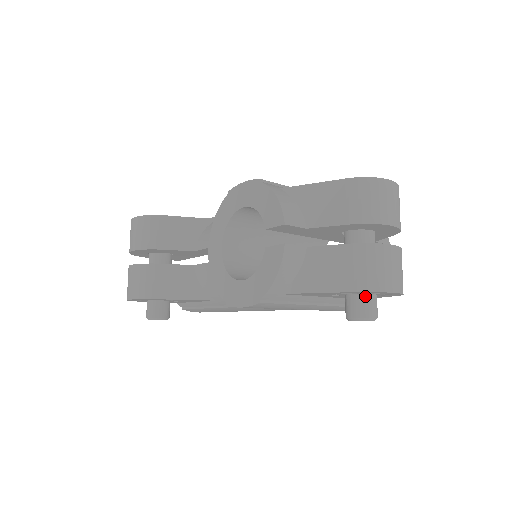
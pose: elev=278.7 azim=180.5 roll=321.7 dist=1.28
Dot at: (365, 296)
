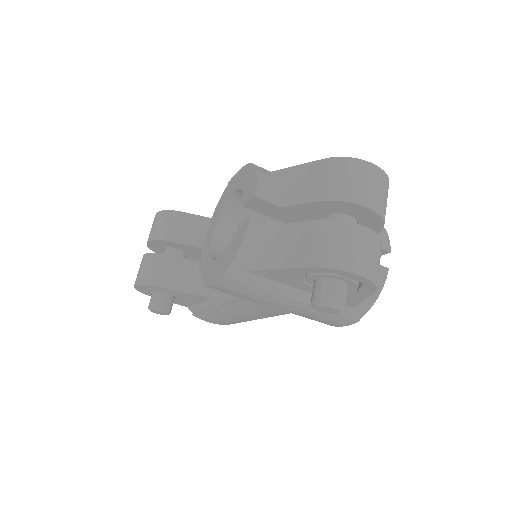
Dot at: (330, 280)
